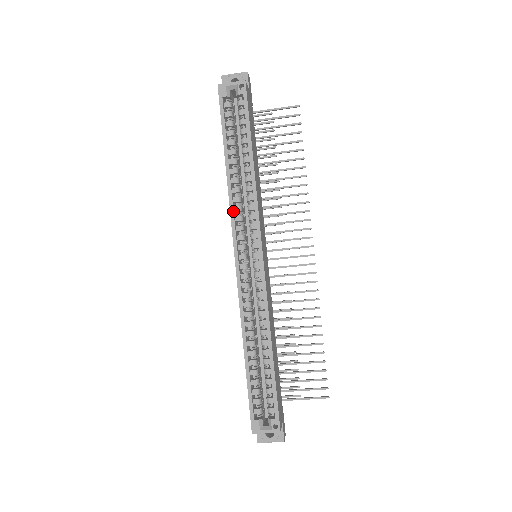
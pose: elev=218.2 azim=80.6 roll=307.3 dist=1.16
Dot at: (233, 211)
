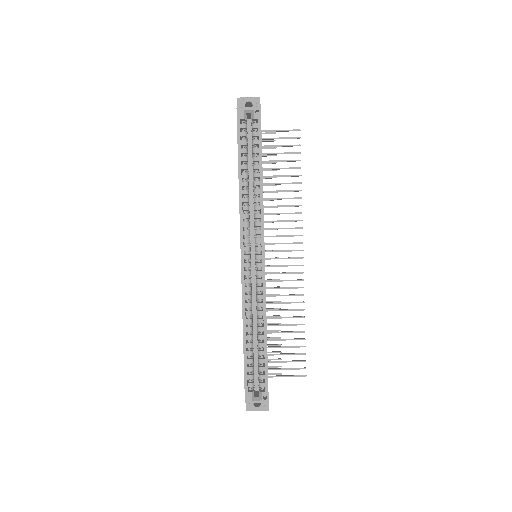
Dot at: (242, 218)
